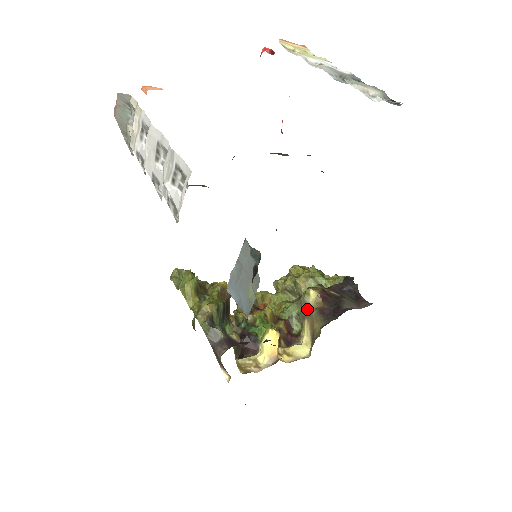
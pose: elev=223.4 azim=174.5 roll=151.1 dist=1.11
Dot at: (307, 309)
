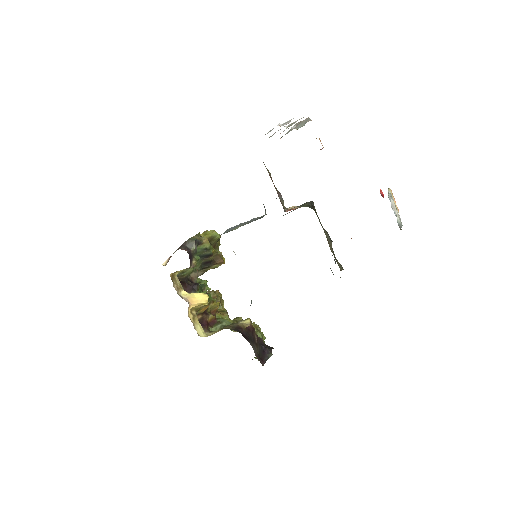
Dot at: occluded
